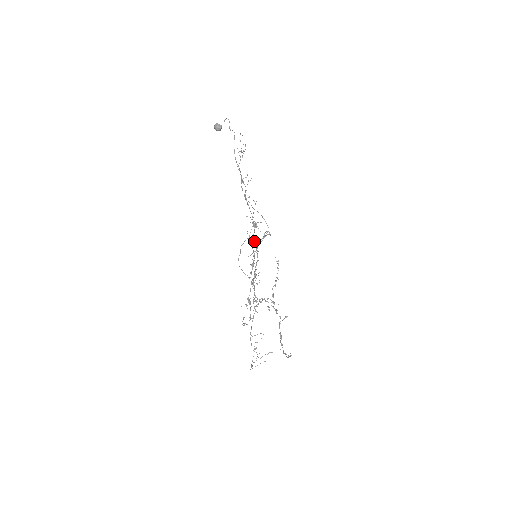
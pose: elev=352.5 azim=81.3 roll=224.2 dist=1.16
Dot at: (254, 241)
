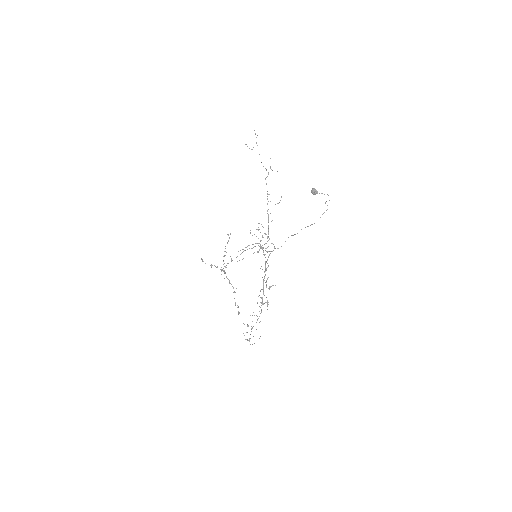
Dot at: occluded
